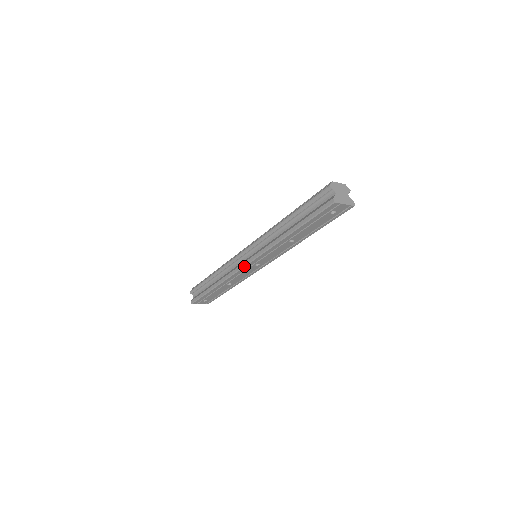
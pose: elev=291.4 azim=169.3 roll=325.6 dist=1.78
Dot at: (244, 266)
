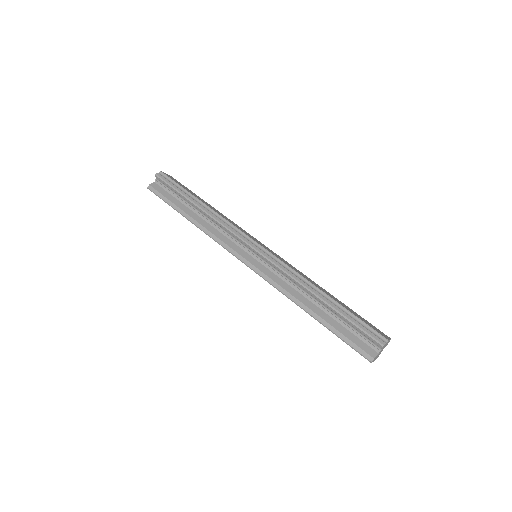
Dot at: (238, 258)
